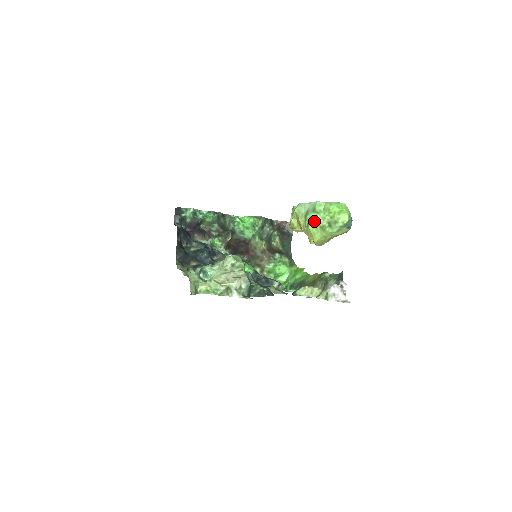
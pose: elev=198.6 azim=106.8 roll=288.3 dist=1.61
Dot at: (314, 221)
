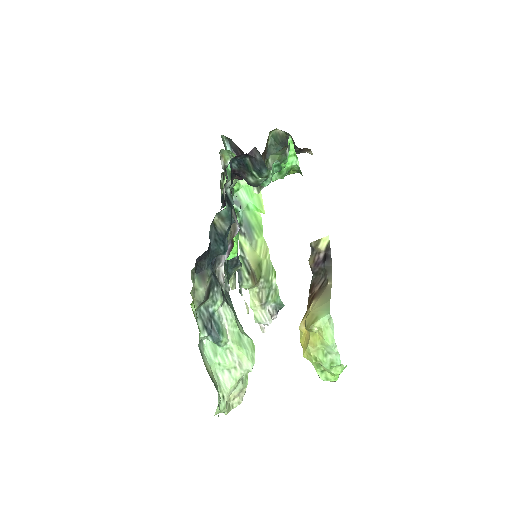
Dot at: (322, 365)
